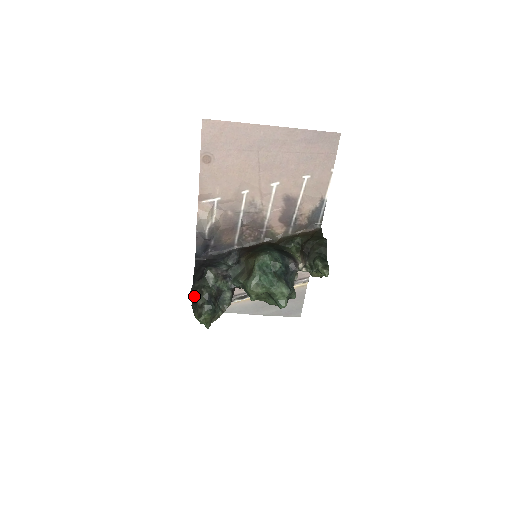
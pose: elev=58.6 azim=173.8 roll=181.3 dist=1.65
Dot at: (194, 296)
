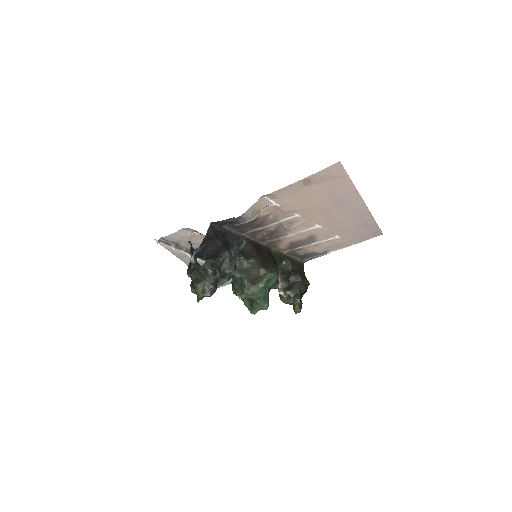
Dot at: (207, 271)
